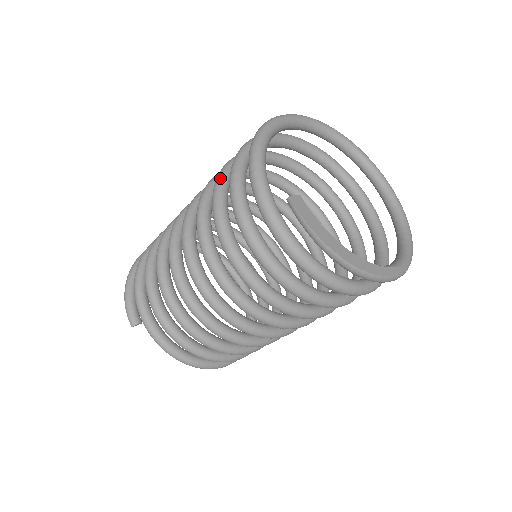
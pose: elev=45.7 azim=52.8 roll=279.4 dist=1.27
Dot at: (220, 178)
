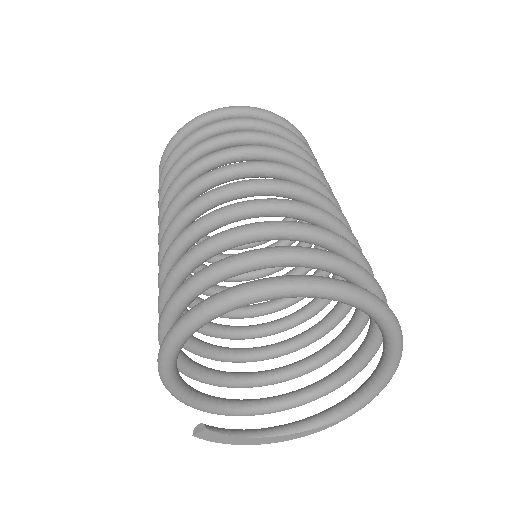
Dot at: (159, 308)
